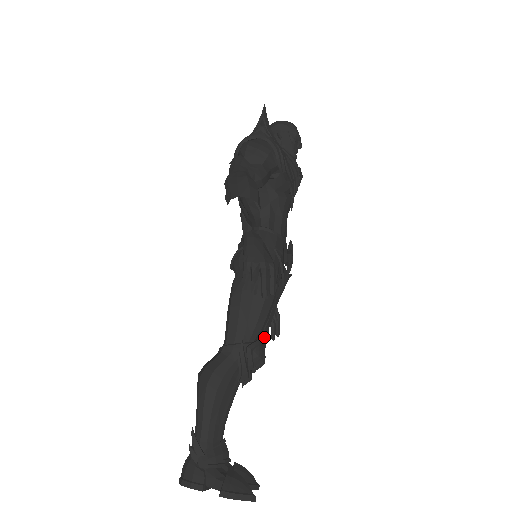
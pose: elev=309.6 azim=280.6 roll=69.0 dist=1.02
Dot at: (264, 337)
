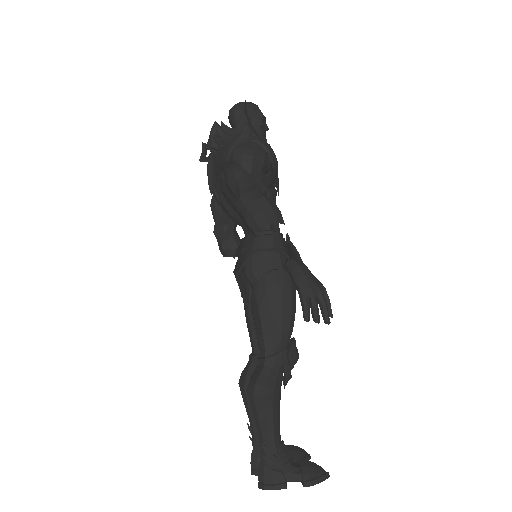
Dot at: occluded
